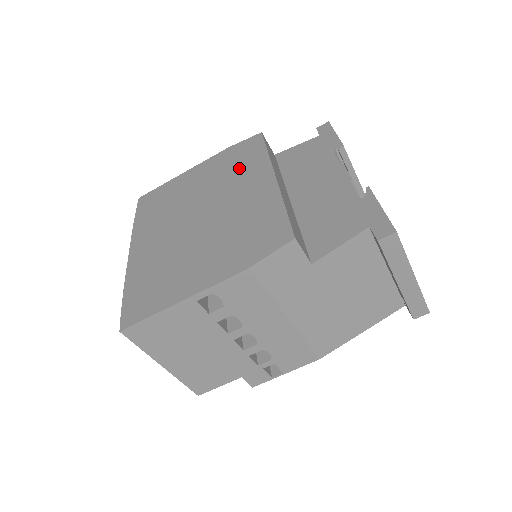
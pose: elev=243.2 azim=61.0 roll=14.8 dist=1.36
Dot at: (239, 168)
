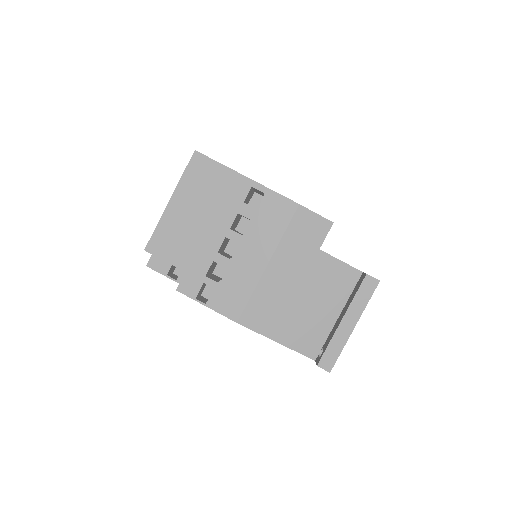
Dot at: occluded
